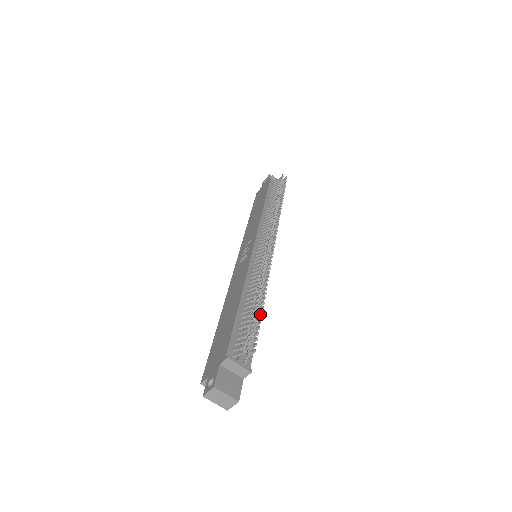
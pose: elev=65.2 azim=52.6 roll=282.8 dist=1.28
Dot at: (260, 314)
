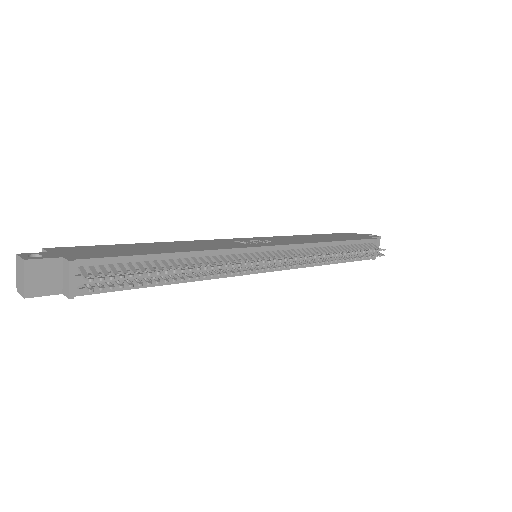
Dot at: (155, 281)
